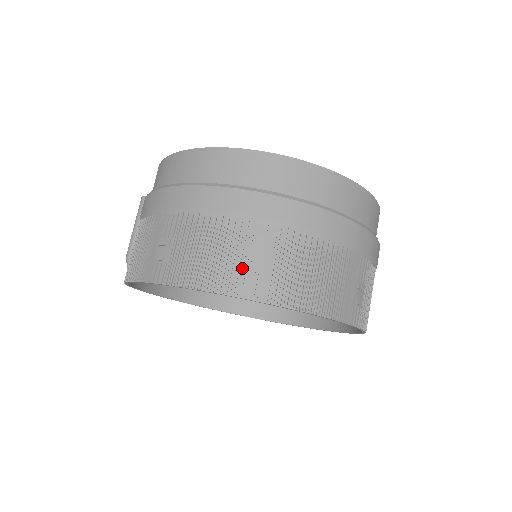
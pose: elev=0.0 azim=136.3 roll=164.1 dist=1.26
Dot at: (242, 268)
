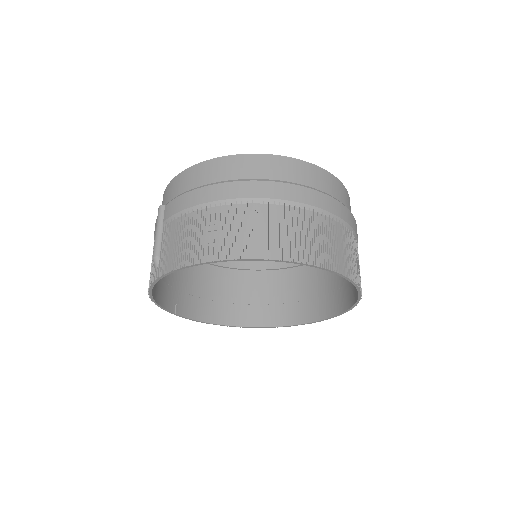
Dot at: (288, 239)
